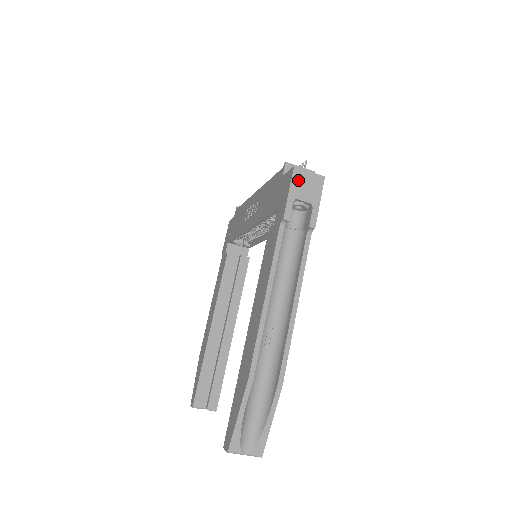
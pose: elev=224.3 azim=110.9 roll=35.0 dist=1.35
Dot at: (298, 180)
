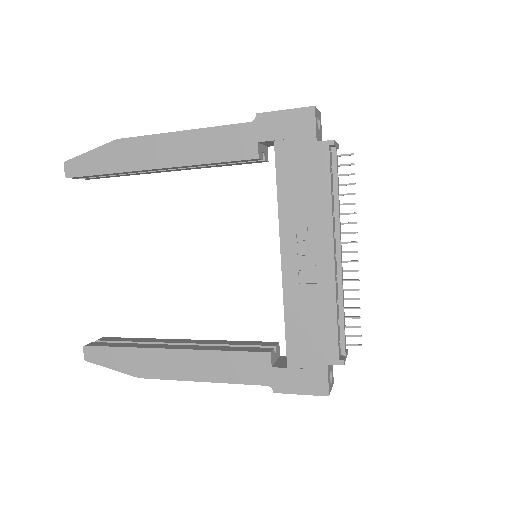
Dot at: (317, 393)
